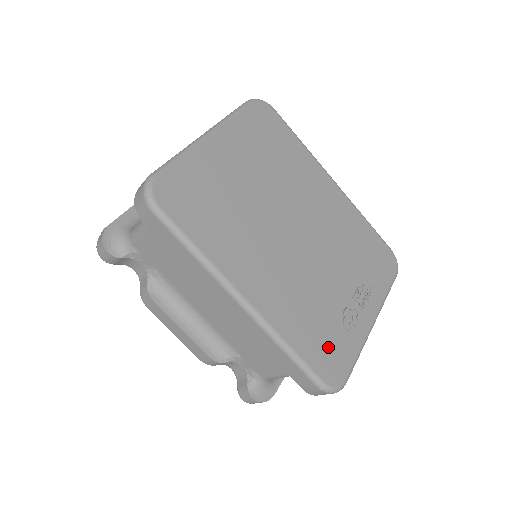
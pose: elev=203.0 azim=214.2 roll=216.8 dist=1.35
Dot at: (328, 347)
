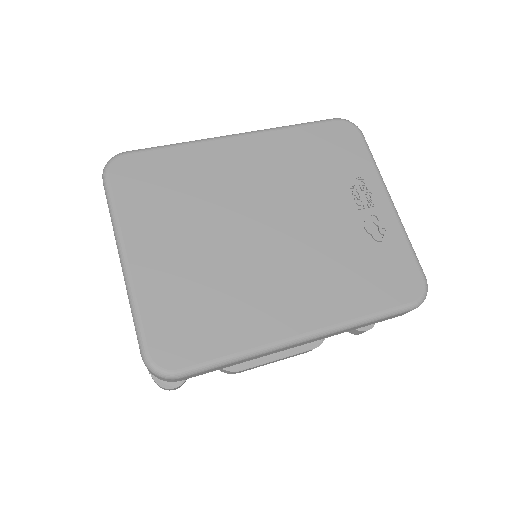
Dot at: (387, 274)
